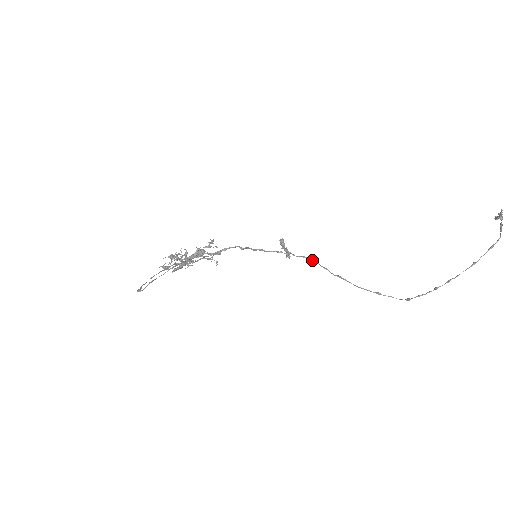
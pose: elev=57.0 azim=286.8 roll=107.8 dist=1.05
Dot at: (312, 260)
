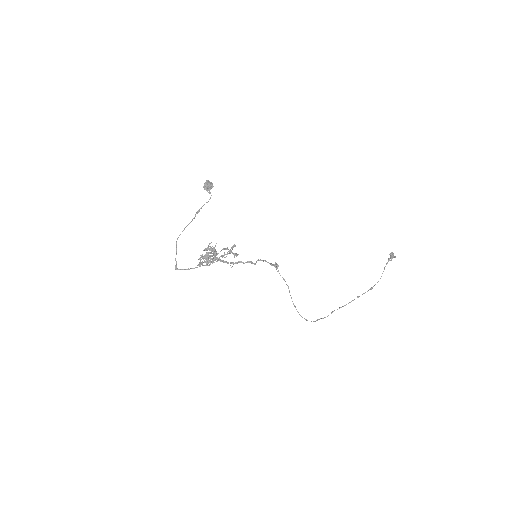
Dot at: (287, 285)
